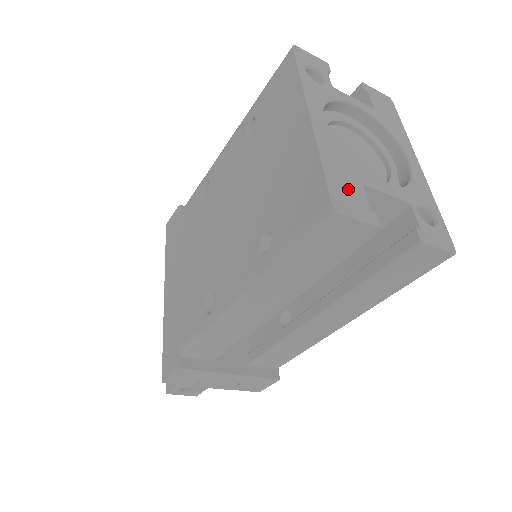
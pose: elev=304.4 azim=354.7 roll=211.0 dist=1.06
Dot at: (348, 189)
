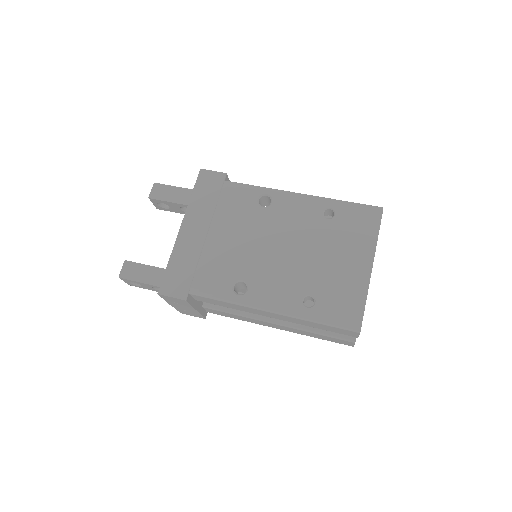
Dot at: occluded
